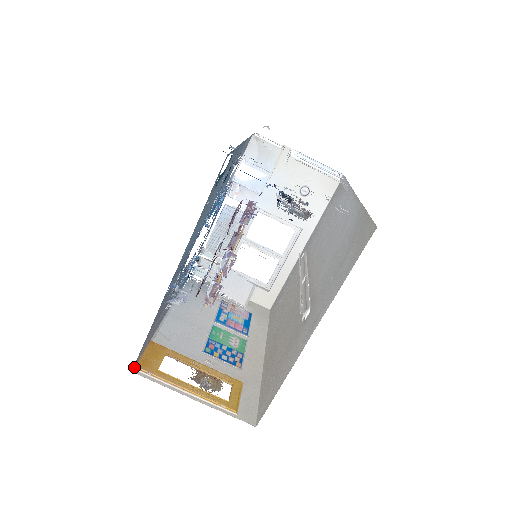
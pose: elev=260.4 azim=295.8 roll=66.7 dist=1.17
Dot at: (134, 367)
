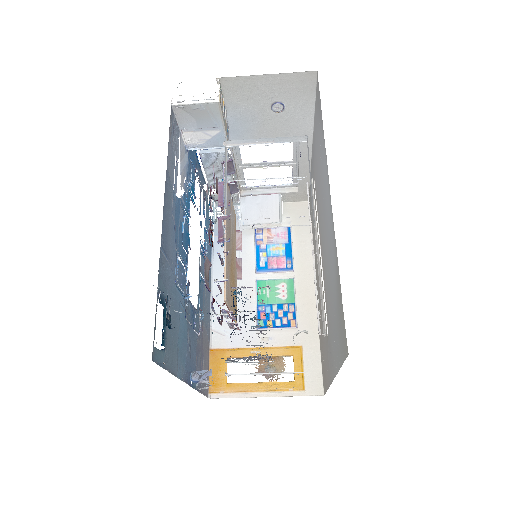
Dot at: (208, 393)
